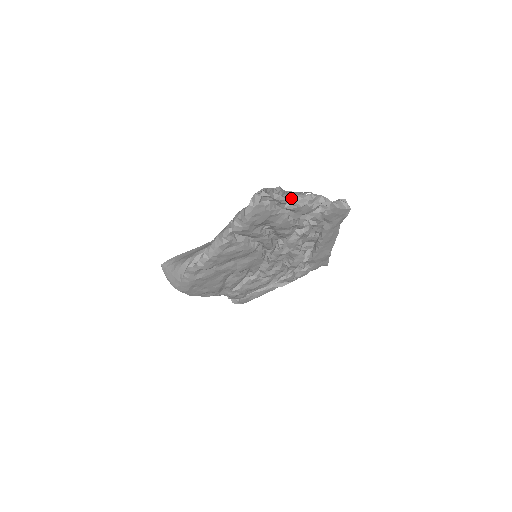
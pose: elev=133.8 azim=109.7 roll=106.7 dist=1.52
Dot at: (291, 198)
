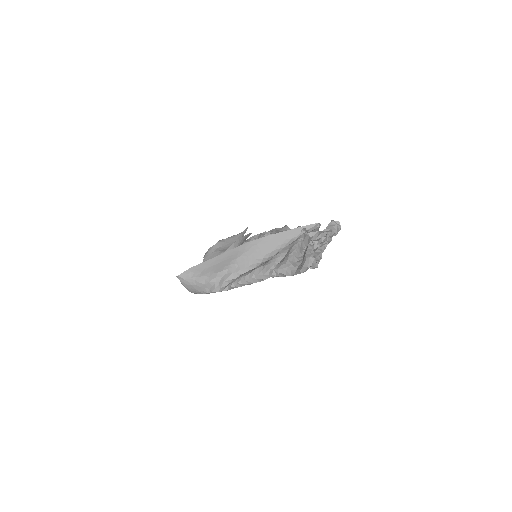
Dot at: (321, 252)
